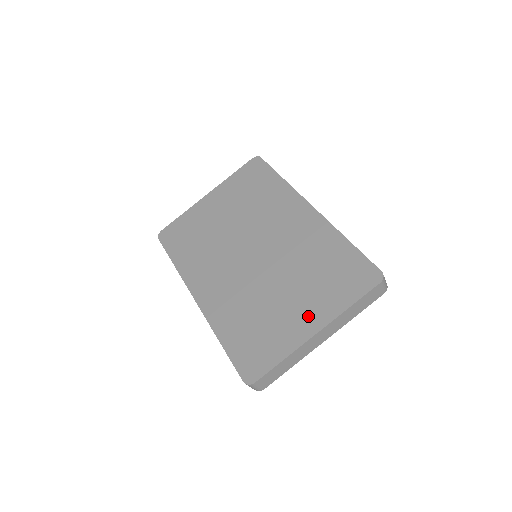
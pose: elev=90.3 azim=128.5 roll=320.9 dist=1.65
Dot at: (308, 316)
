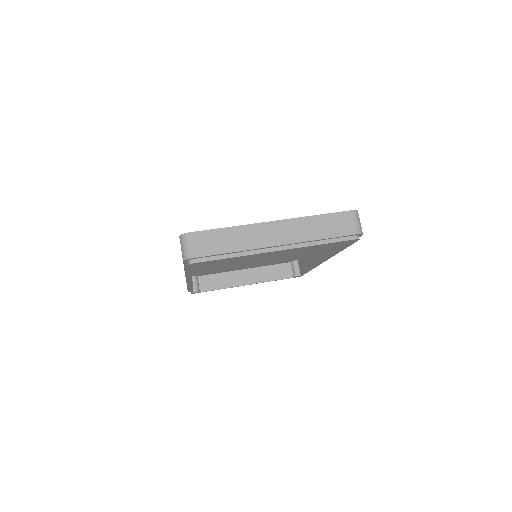
Dot at: occluded
